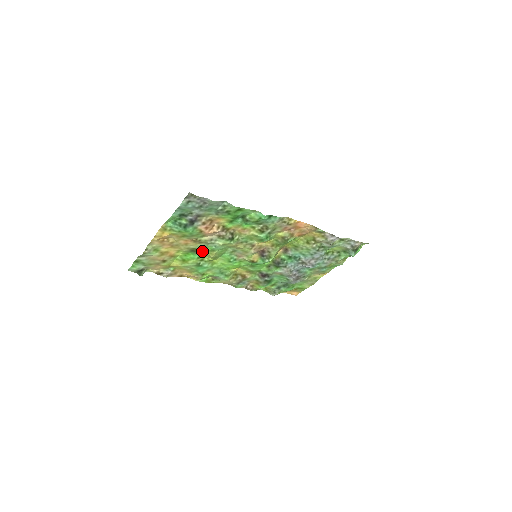
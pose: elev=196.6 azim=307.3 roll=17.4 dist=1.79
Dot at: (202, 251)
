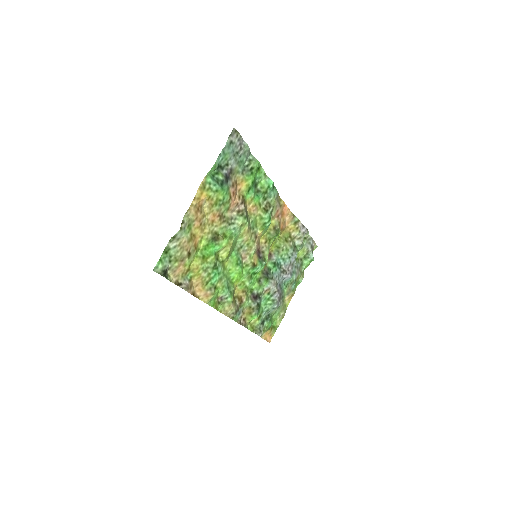
Dot at: (222, 239)
